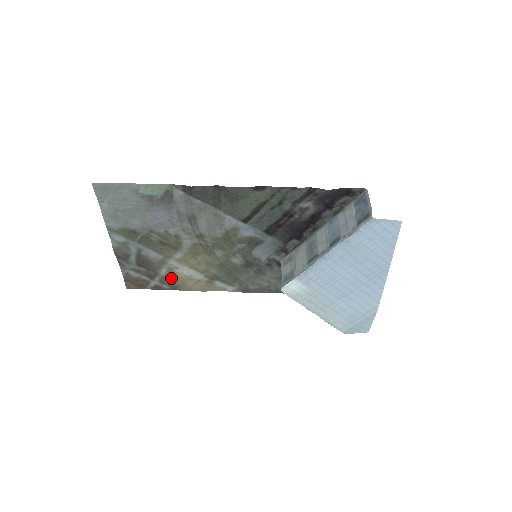
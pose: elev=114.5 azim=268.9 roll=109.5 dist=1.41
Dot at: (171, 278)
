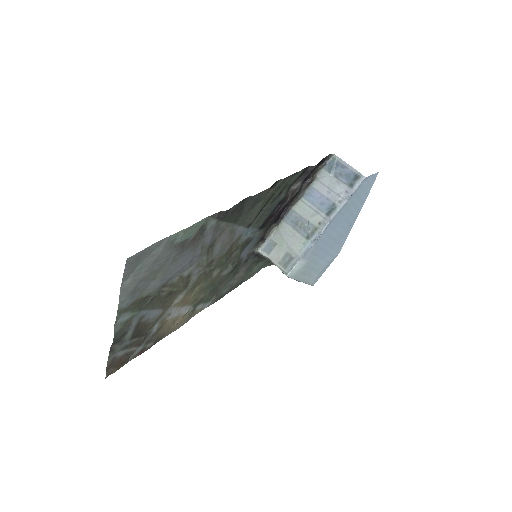
Dot at: (159, 331)
